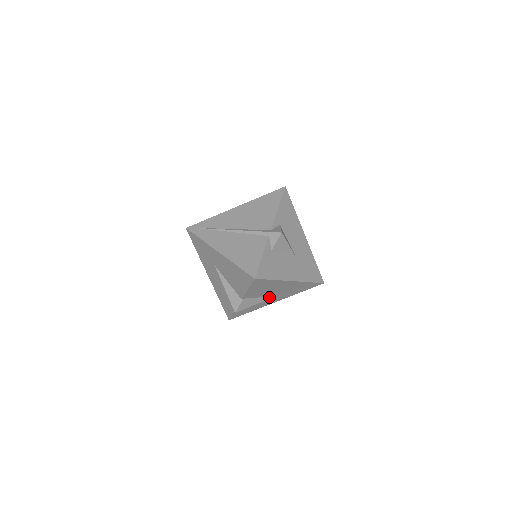
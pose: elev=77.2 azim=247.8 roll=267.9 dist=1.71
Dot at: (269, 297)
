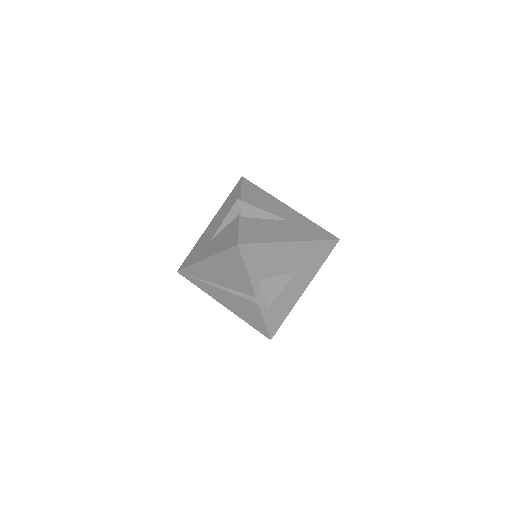
Dot at: occluded
